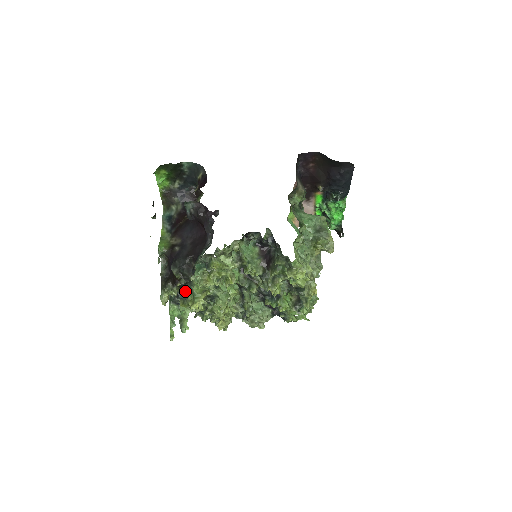
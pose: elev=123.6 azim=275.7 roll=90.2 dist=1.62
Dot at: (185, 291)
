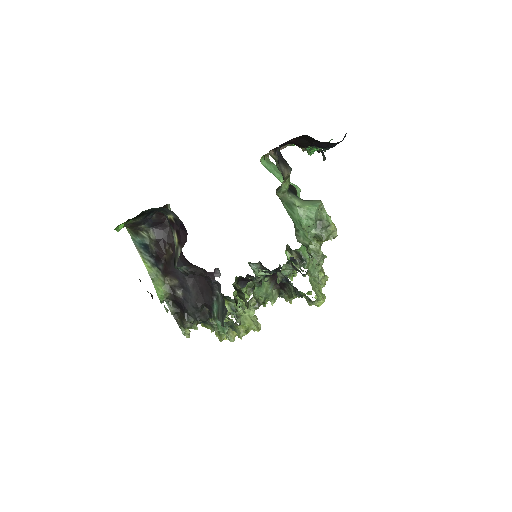
Dot at: occluded
